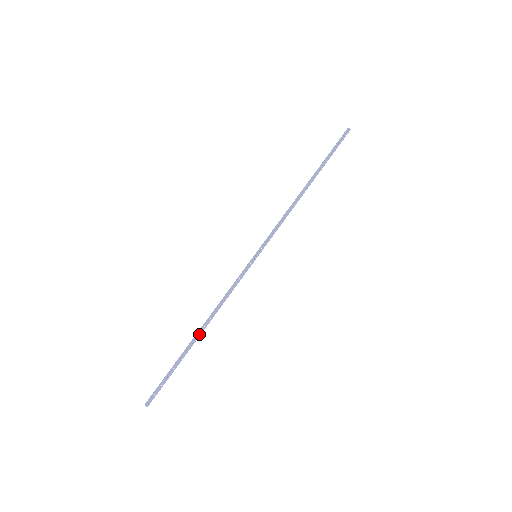
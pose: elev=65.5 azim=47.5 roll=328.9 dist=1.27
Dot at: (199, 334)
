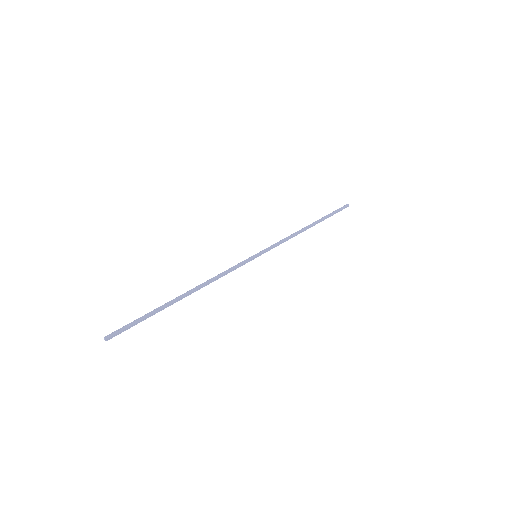
Dot at: (185, 295)
